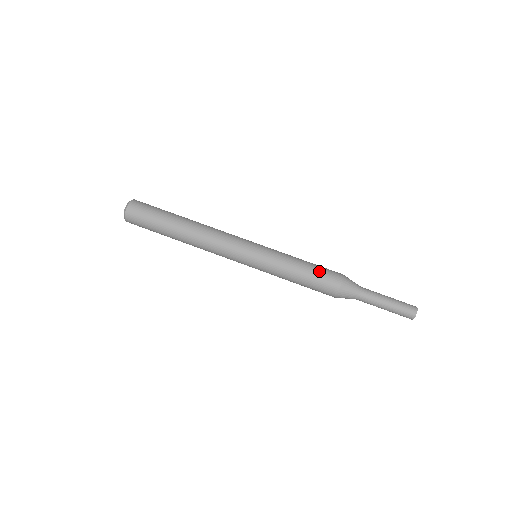
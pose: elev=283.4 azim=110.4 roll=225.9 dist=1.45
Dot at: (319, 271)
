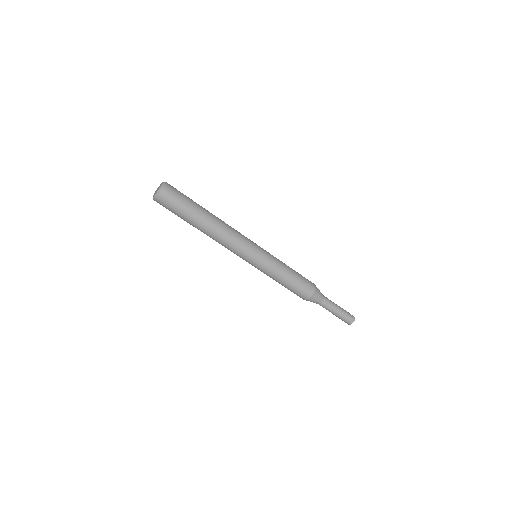
Dot at: (295, 289)
